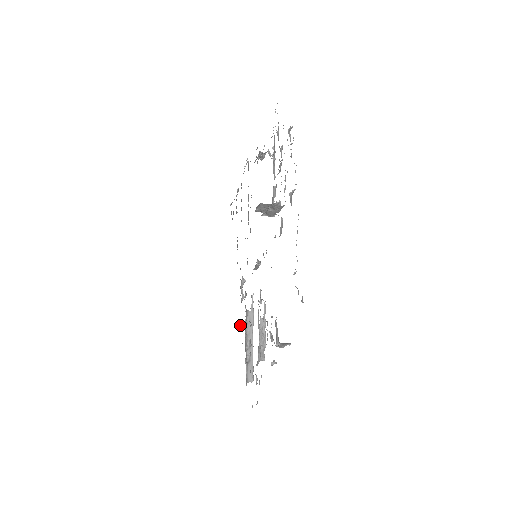
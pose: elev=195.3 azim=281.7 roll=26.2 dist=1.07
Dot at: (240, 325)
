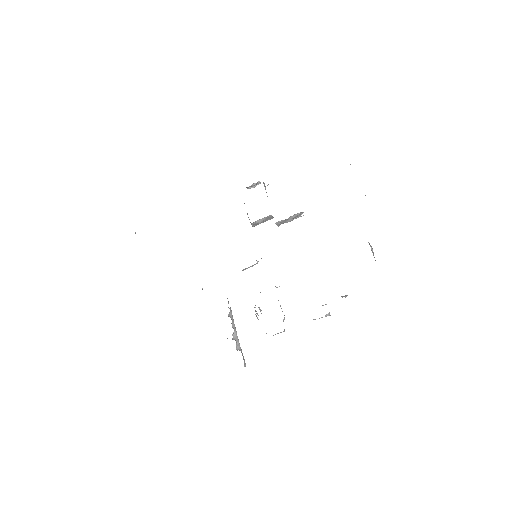
Dot at: occluded
